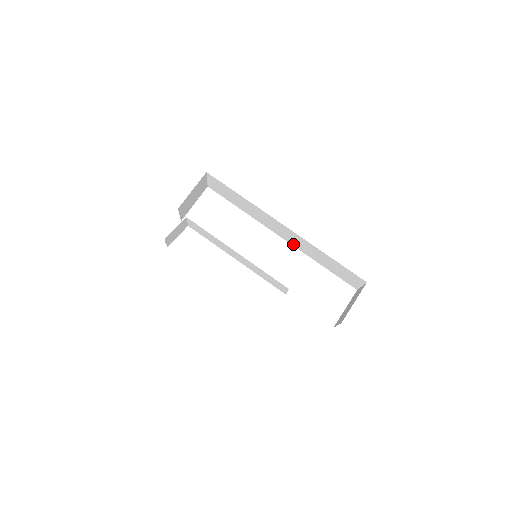
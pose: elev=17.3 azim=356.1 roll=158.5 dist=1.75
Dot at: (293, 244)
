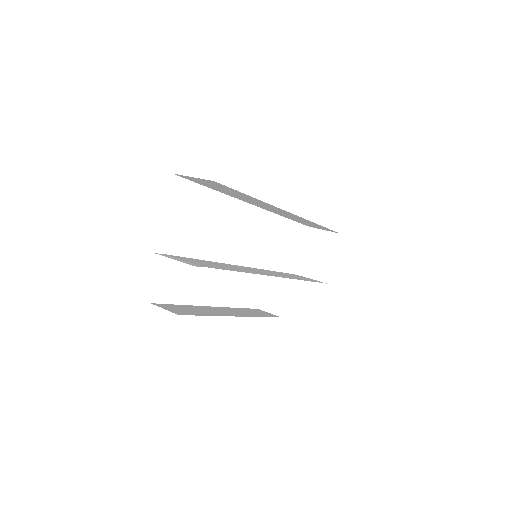
Dot at: (271, 211)
